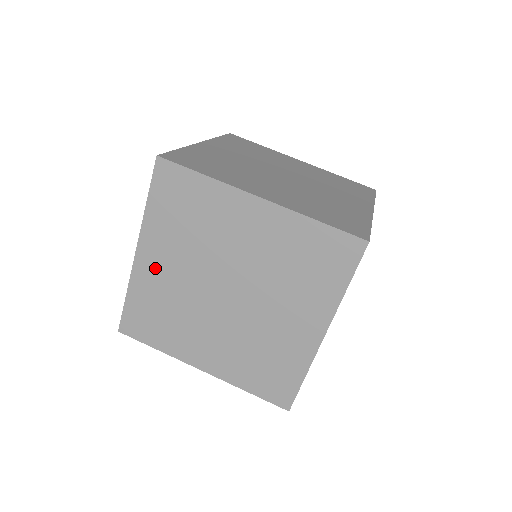
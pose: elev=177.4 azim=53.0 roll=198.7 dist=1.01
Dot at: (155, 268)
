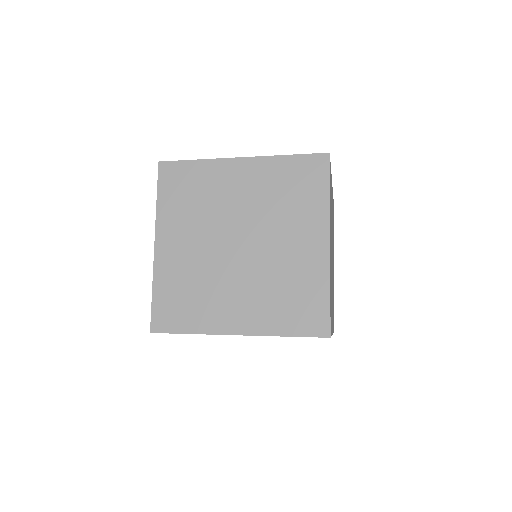
Dot at: (173, 252)
